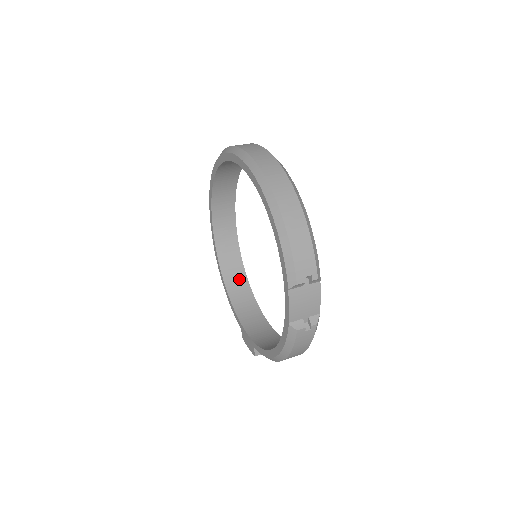
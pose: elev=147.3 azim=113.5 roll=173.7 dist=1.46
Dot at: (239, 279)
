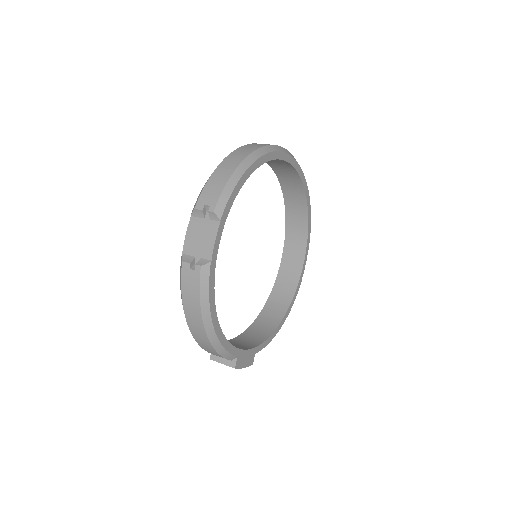
Dot at: (274, 318)
